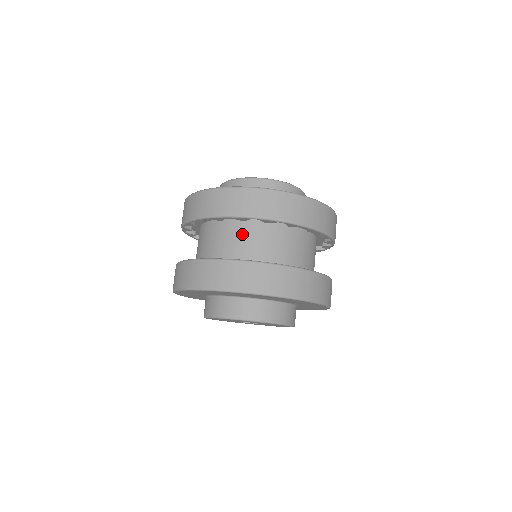
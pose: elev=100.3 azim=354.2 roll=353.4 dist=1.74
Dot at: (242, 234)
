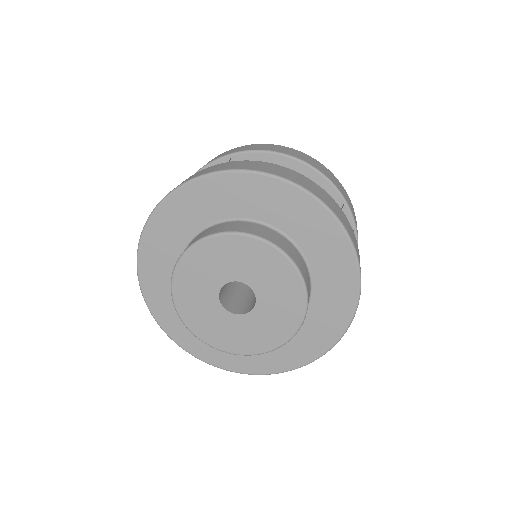
Dot at: occluded
